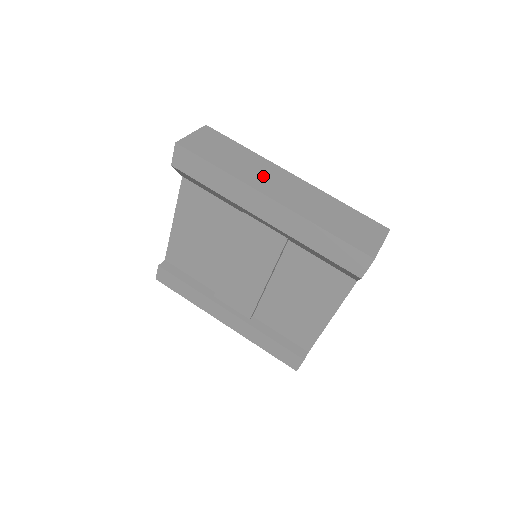
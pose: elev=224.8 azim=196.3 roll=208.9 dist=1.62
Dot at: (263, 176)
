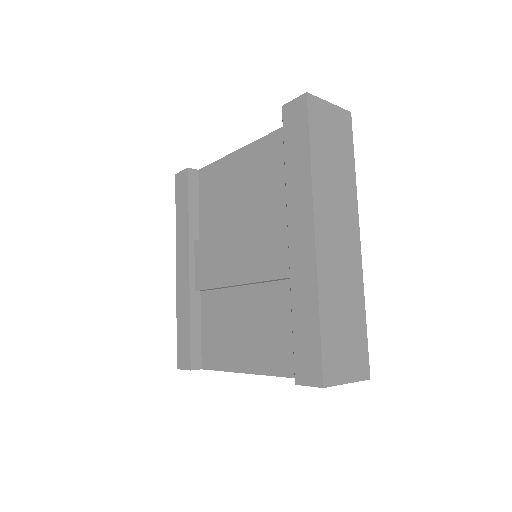
Dot at: (335, 208)
